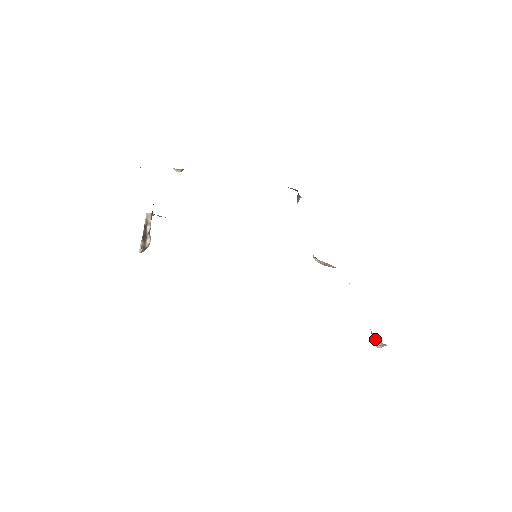
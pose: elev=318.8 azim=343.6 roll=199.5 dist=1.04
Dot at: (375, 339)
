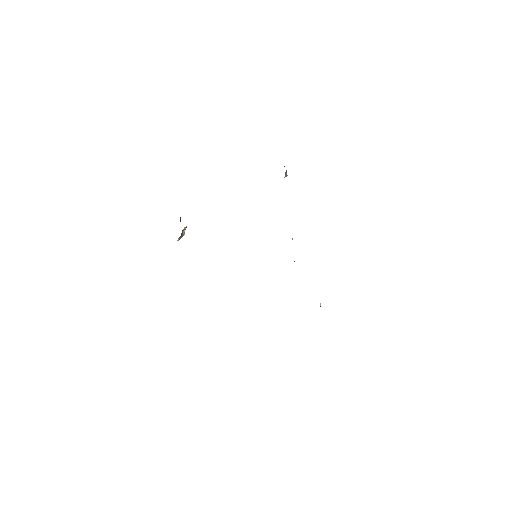
Dot at: occluded
